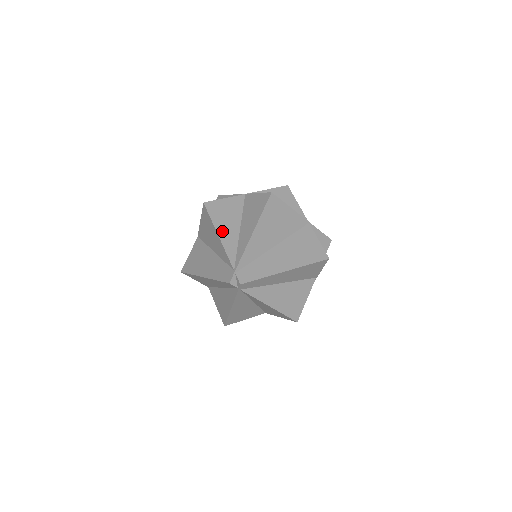
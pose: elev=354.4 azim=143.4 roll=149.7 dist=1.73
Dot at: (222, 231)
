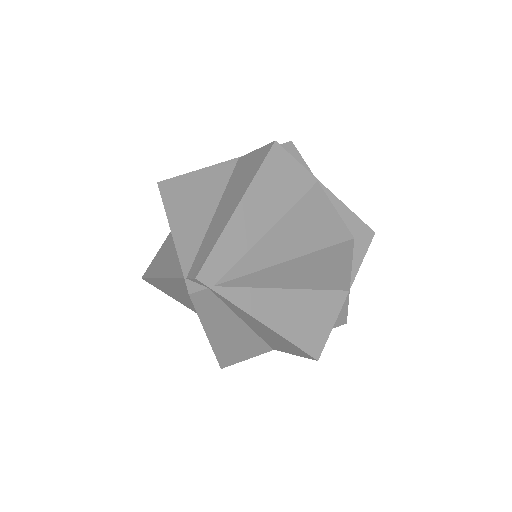
Dot at: (162, 271)
